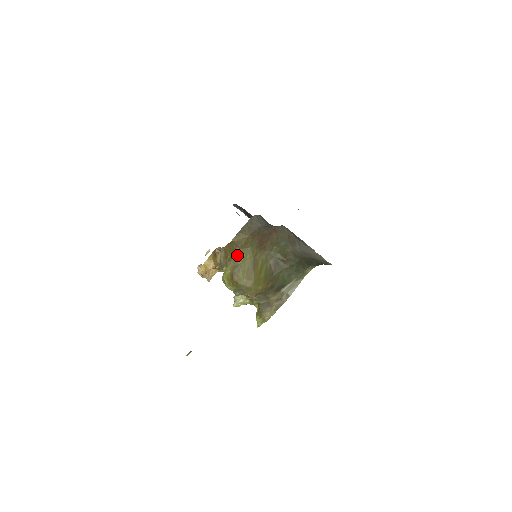
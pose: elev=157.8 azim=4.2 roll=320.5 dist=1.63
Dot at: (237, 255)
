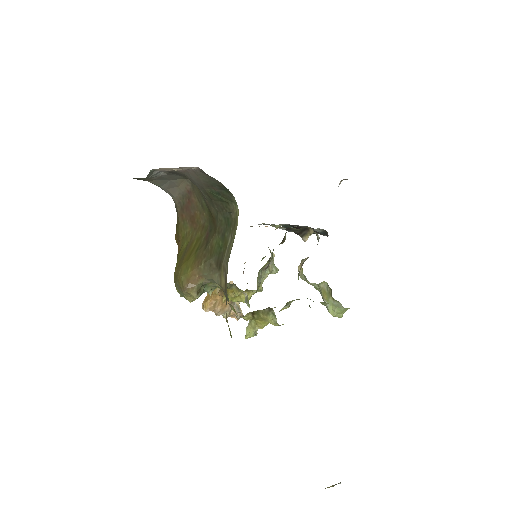
Dot at: (179, 250)
